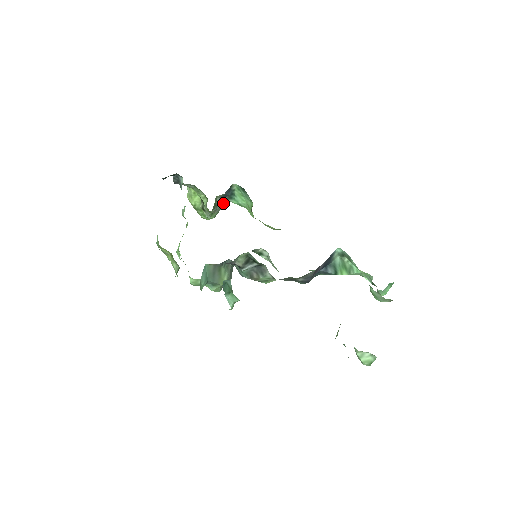
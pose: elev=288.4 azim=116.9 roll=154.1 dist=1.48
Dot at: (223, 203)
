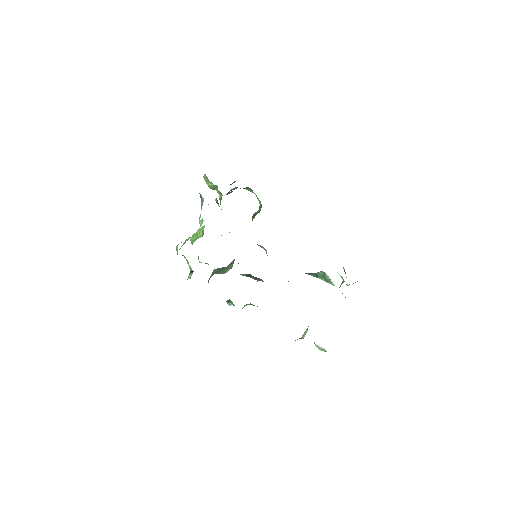
Dot at: (235, 181)
